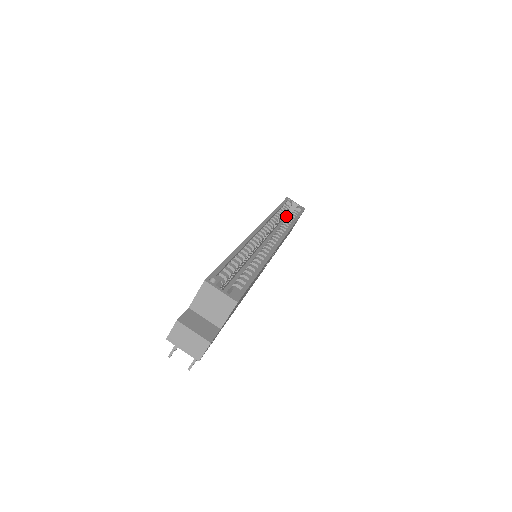
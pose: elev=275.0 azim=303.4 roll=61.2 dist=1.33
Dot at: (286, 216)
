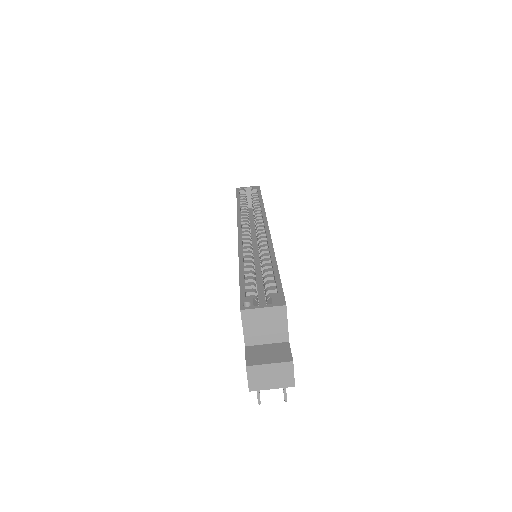
Dot at: (248, 205)
